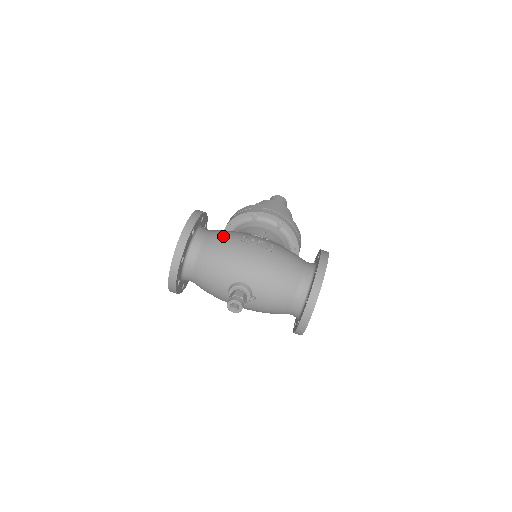
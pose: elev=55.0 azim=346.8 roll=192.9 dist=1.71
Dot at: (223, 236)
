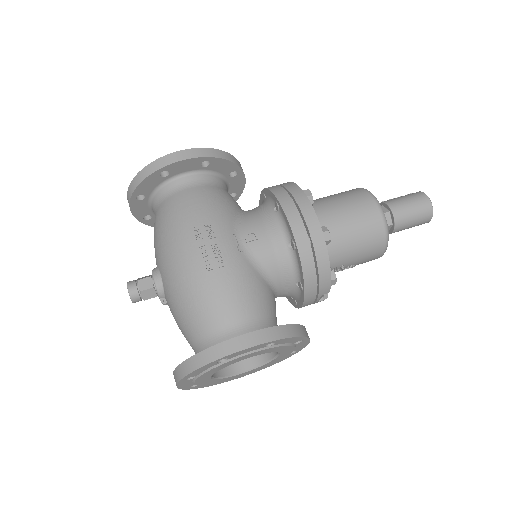
Dot at: (192, 204)
